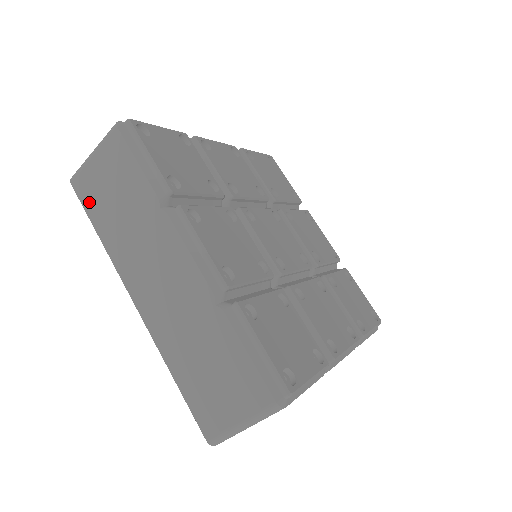
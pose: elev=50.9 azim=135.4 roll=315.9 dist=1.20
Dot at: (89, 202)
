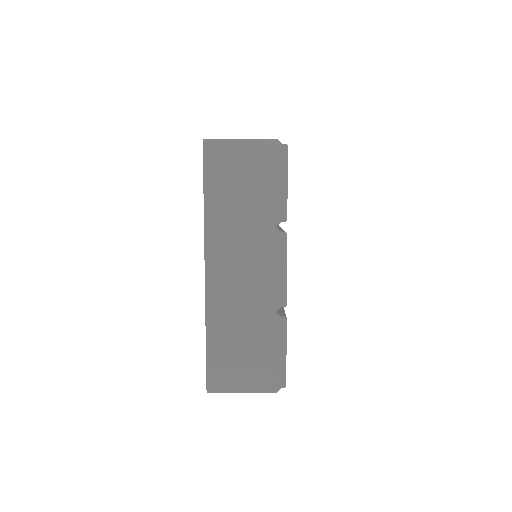
Dot at: occluded
